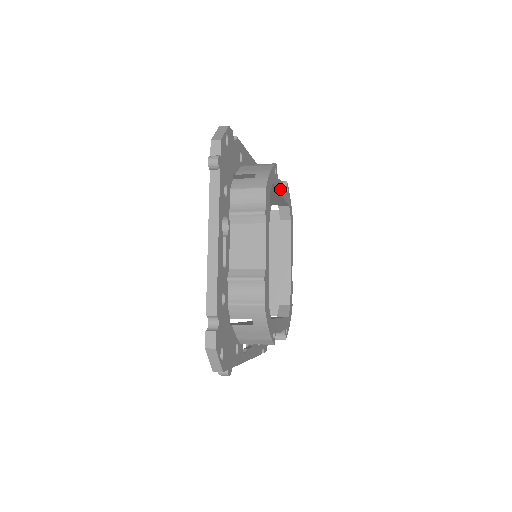
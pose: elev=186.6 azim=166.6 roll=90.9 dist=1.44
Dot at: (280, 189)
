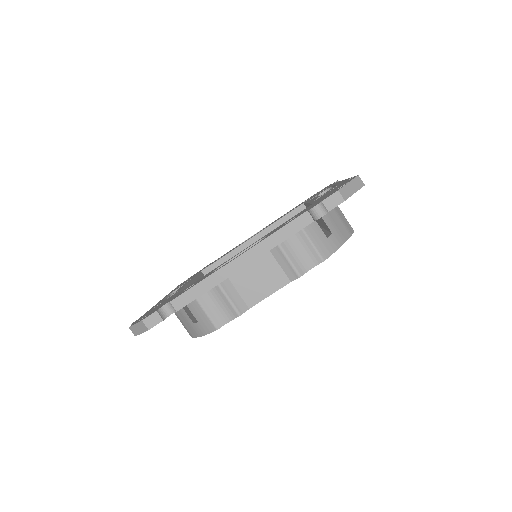
Dot at: occluded
